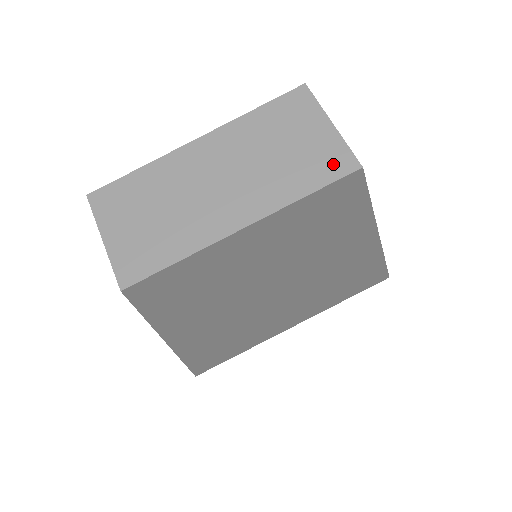
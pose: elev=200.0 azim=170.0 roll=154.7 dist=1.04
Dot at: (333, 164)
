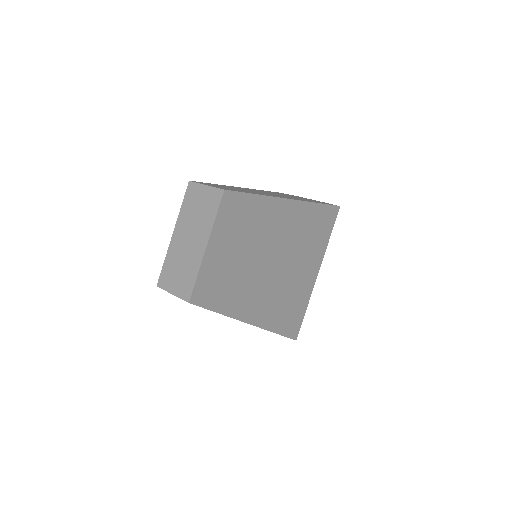
Dot at: (216, 198)
